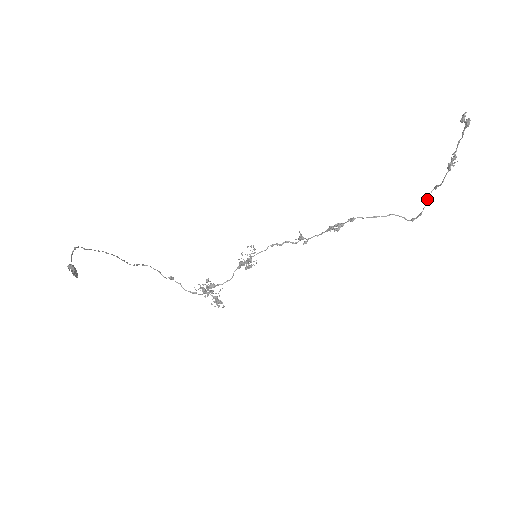
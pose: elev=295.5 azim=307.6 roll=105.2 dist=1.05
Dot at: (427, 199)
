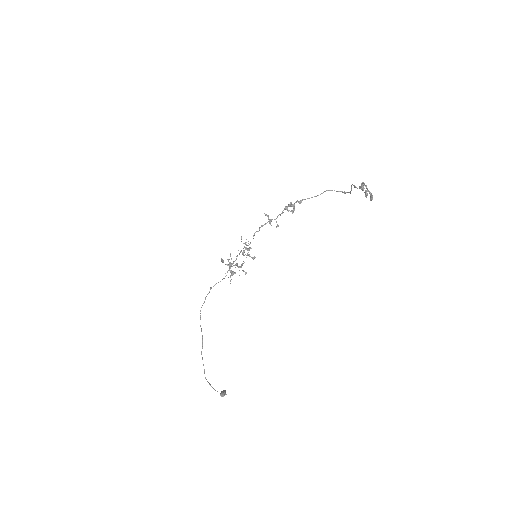
Dot at: (351, 190)
